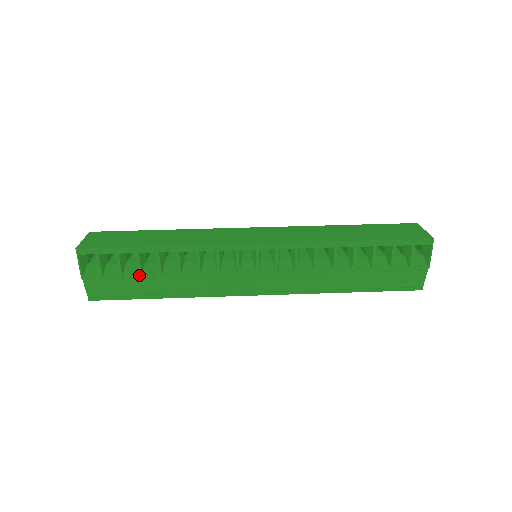
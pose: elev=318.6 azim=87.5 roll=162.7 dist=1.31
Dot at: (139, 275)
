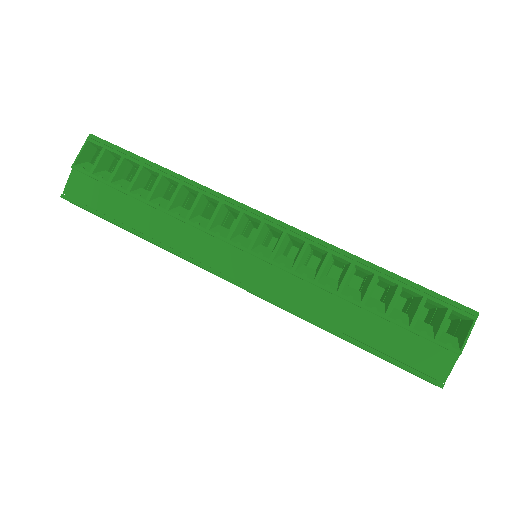
Dot at: (127, 190)
